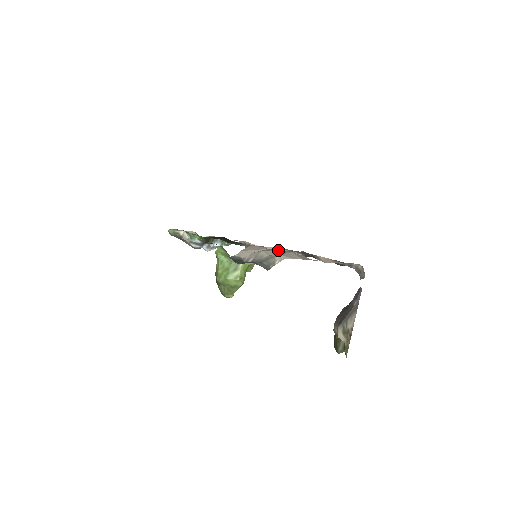
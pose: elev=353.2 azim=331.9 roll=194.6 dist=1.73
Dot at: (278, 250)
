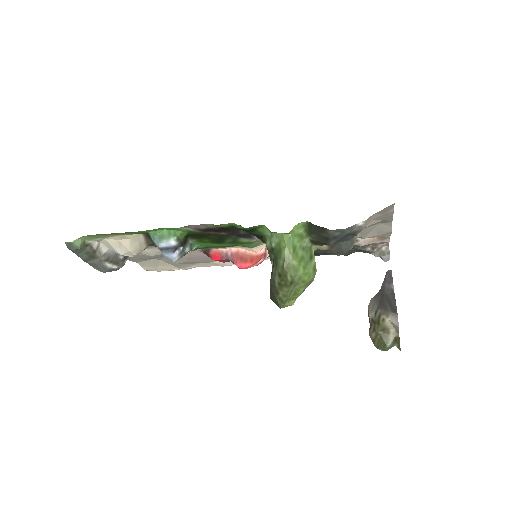
Dot at: occluded
